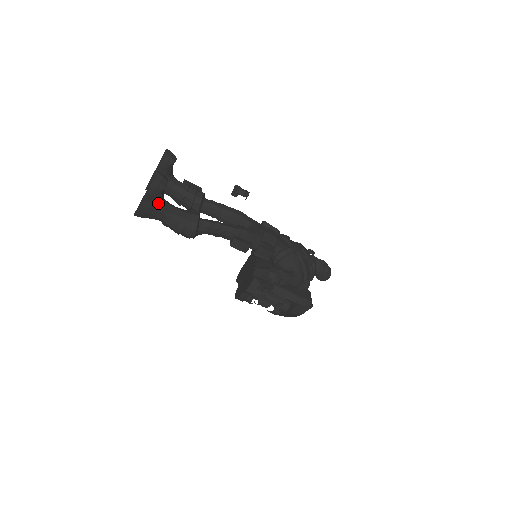
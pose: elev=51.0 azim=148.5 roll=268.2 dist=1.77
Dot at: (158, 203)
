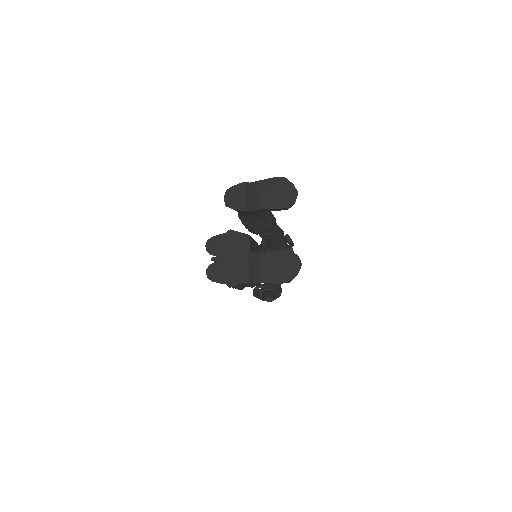
Dot at: occluded
